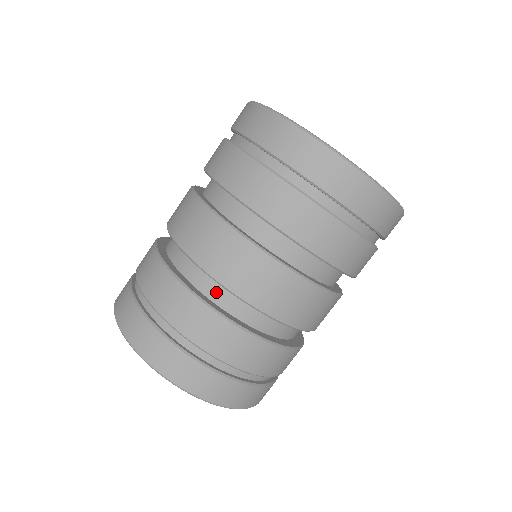
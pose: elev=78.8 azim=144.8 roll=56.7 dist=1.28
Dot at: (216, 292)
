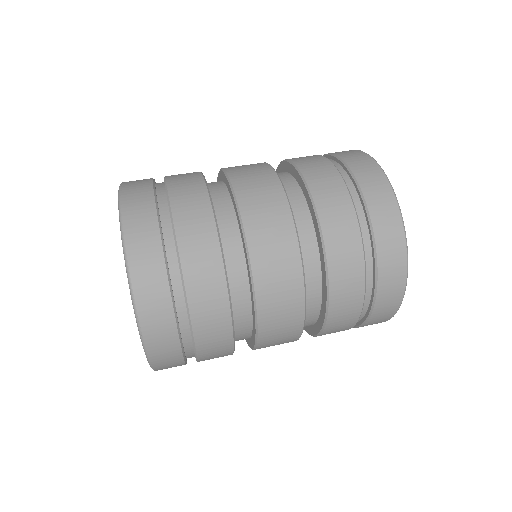
Dot at: (225, 217)
